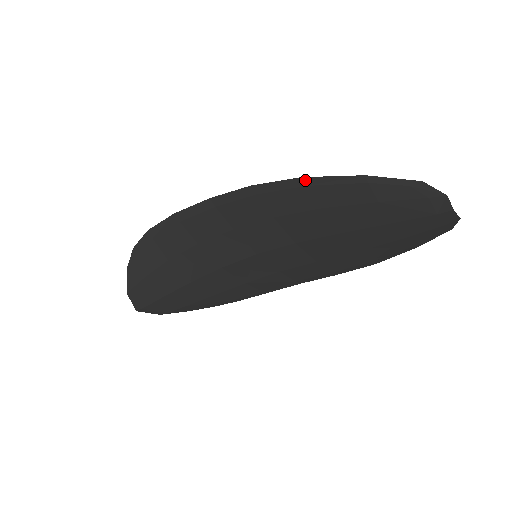
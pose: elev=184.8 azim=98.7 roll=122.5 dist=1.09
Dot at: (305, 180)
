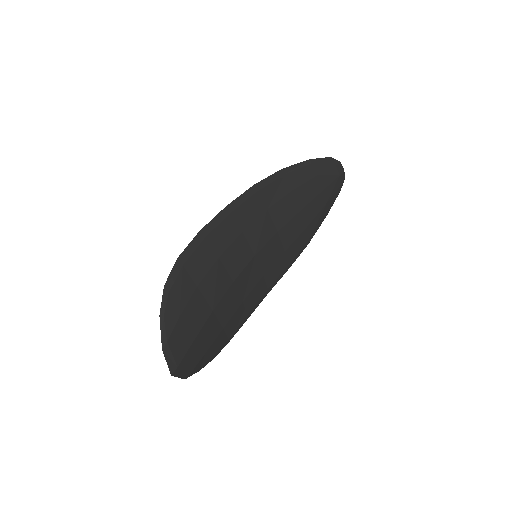
Dot at: (283, 170)
